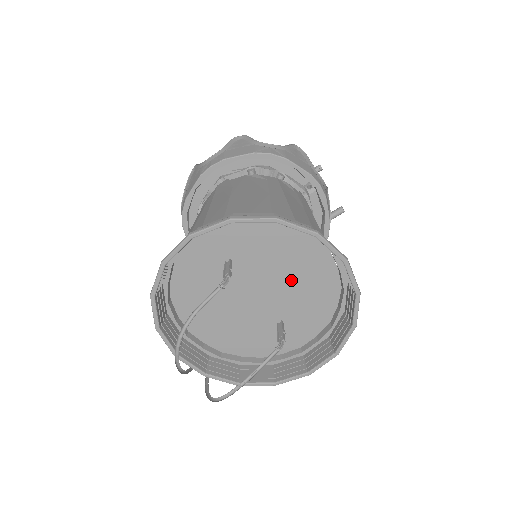
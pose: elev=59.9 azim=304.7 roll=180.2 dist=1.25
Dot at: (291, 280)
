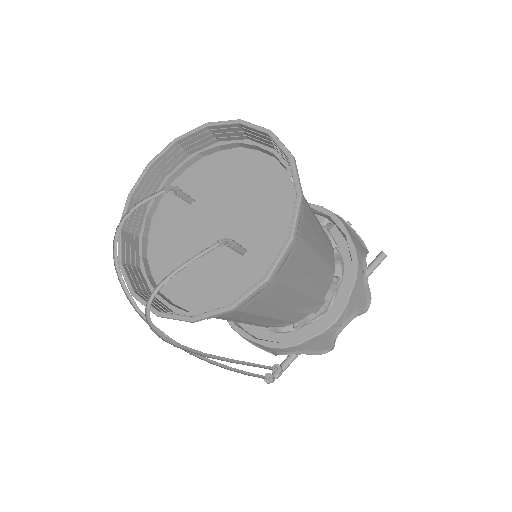
Dot at: (247, 200)
